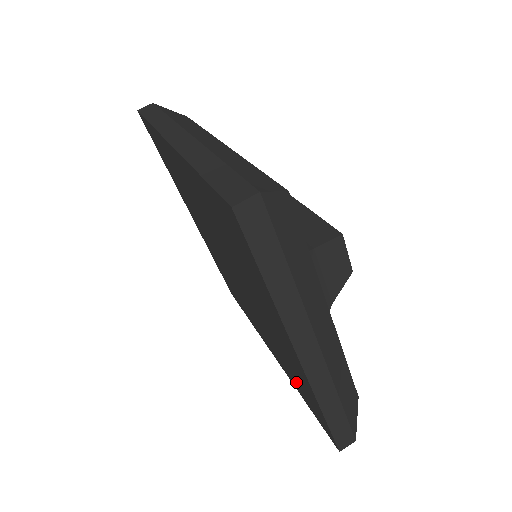
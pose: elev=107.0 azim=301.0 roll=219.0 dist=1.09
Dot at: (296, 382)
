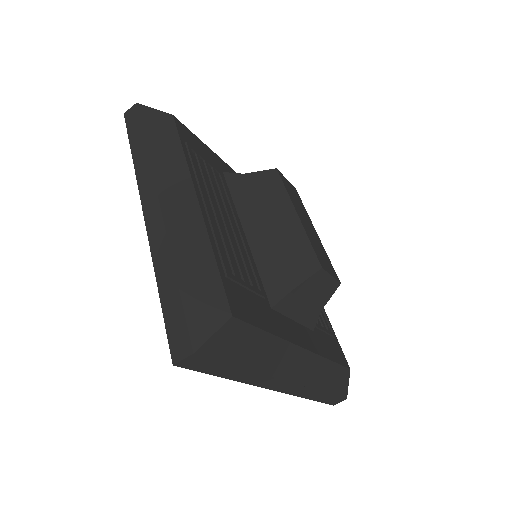
Dot at: occluded
